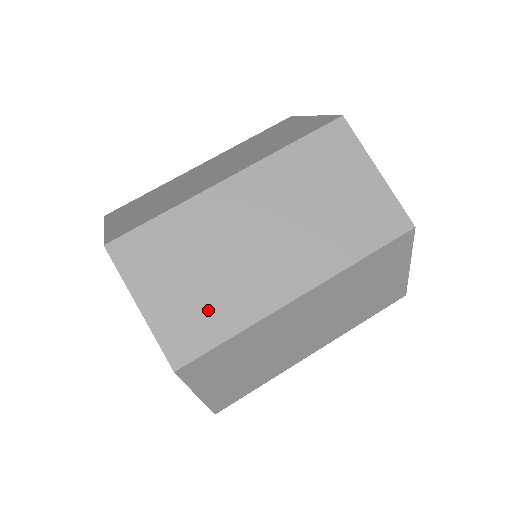
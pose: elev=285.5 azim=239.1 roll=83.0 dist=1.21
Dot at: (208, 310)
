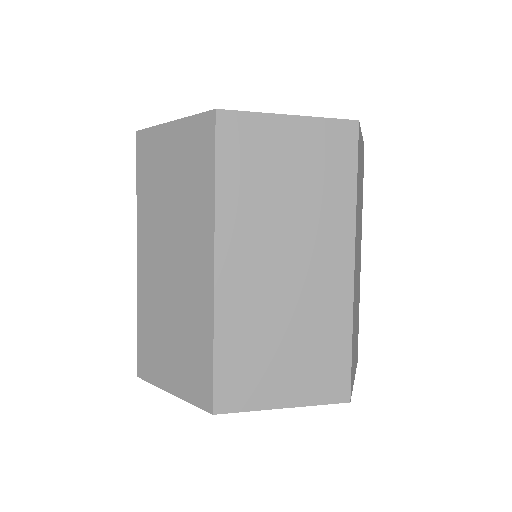
Dot at: (320, 350)
